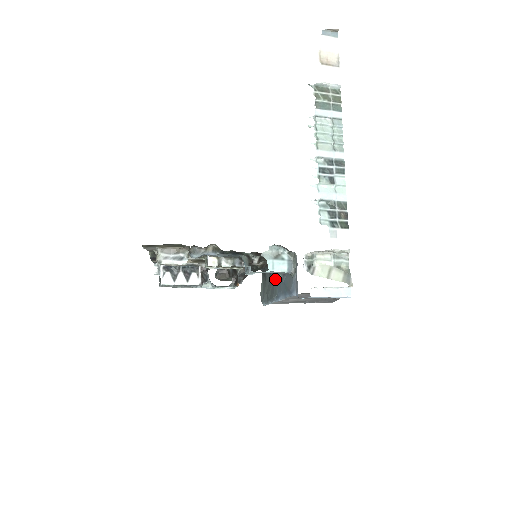
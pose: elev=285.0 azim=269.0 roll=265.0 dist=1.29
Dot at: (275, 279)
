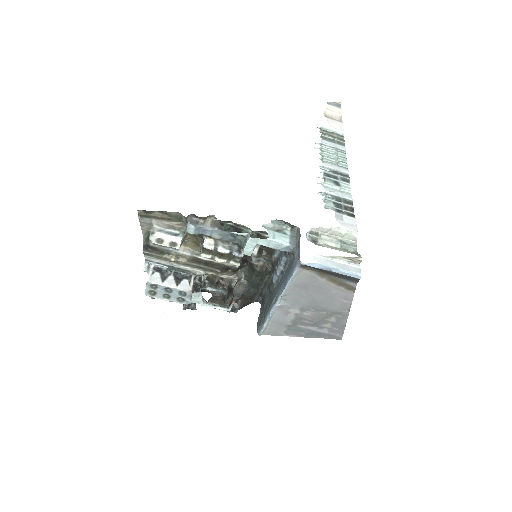
Dot at: (275, 282)
